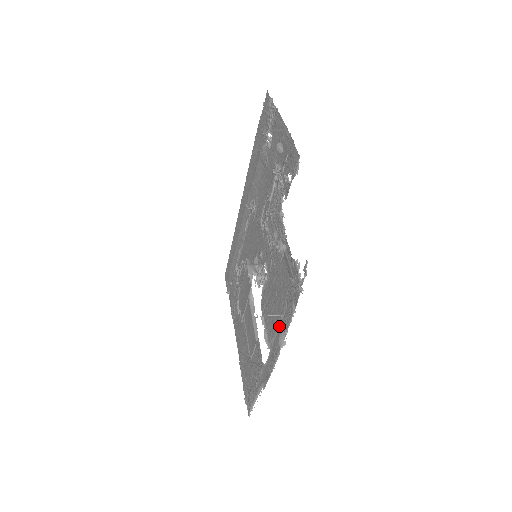
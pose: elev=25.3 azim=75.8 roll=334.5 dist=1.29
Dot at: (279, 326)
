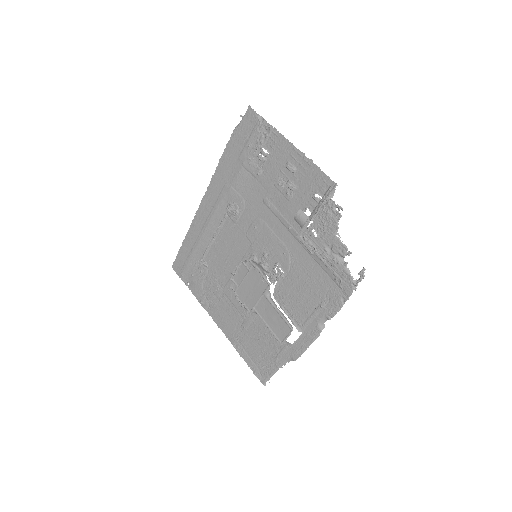
Dot at: (317, 314)
